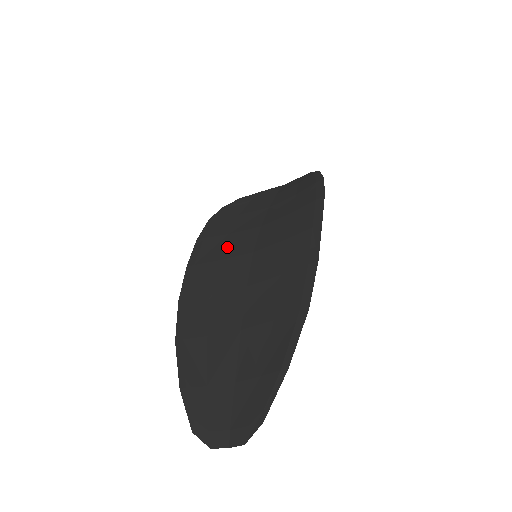
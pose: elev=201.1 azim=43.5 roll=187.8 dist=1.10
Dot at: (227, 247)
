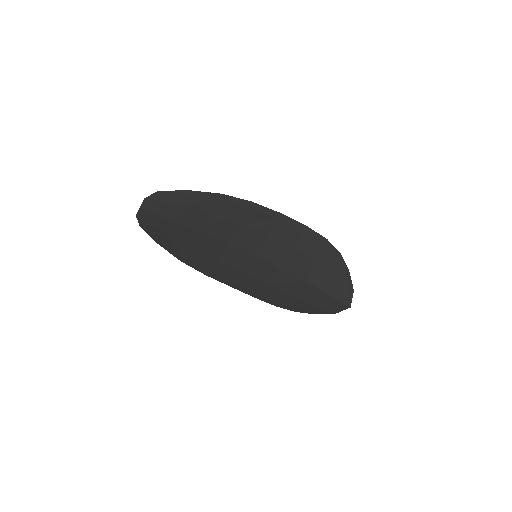
Dot at: (255, 274)
